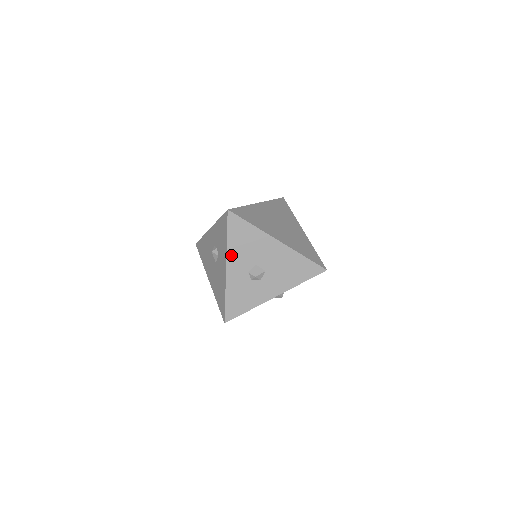
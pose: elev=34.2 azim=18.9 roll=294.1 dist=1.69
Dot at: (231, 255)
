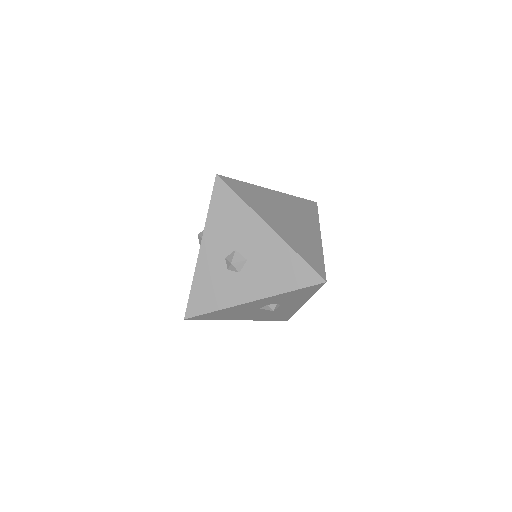
Dot at: occluded
